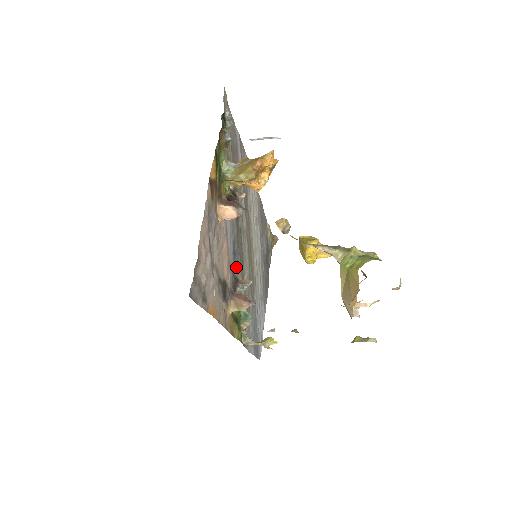
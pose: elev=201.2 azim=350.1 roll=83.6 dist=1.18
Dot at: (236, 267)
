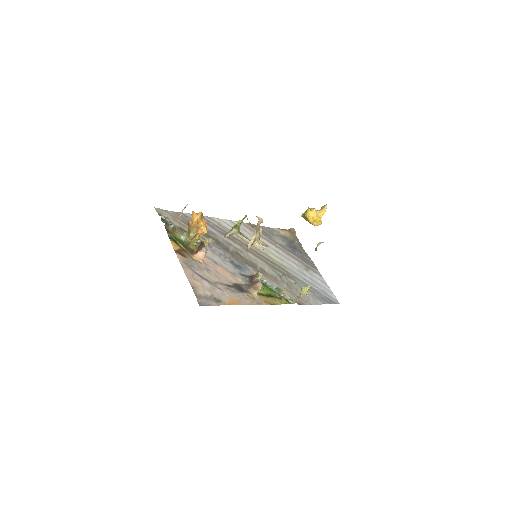
Dot at: (247, 271)
